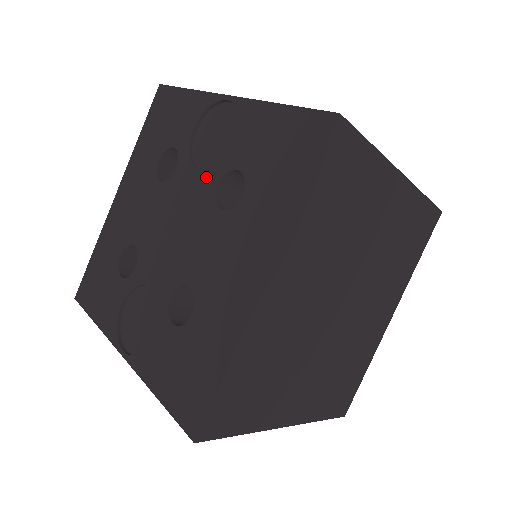
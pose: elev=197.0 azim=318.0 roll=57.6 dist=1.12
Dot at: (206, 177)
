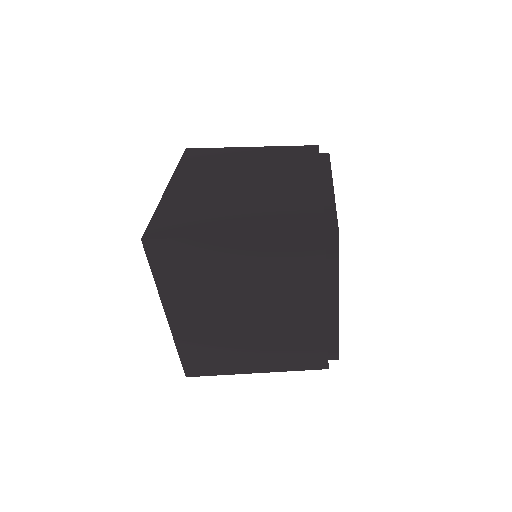
Dot at: occluded
